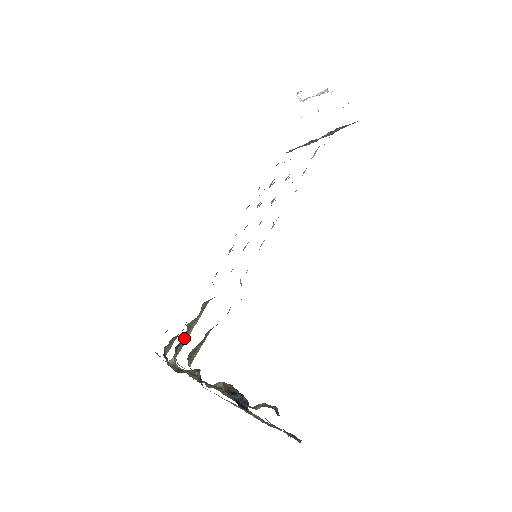
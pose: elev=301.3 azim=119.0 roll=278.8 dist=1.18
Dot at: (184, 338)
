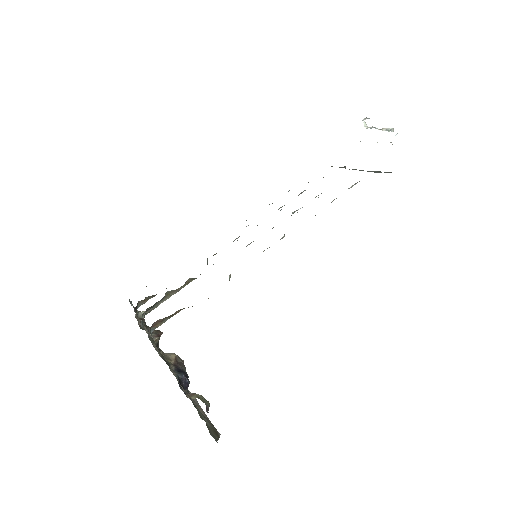
Dot at: (159, 302)
